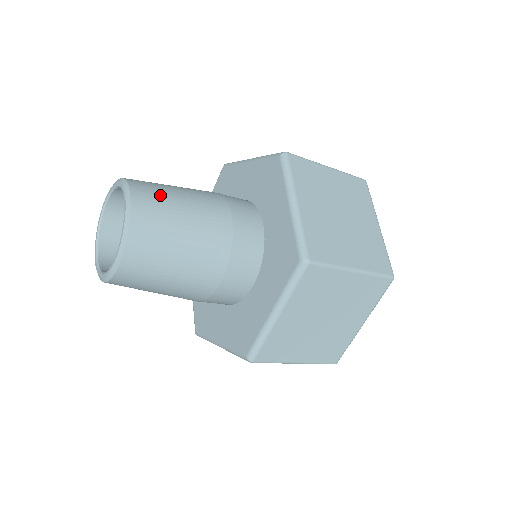
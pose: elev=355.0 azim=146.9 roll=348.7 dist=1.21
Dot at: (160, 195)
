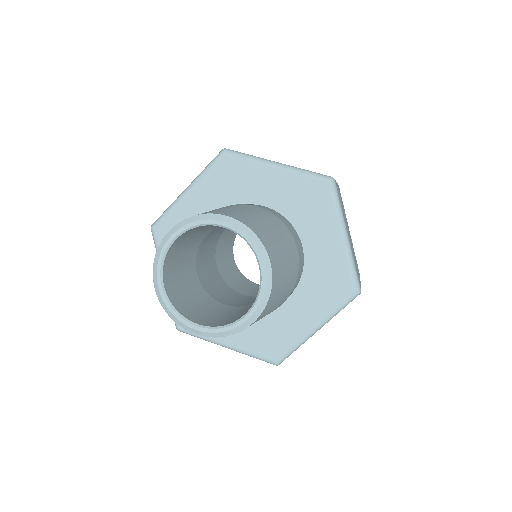
Dot at: (273, 241)
